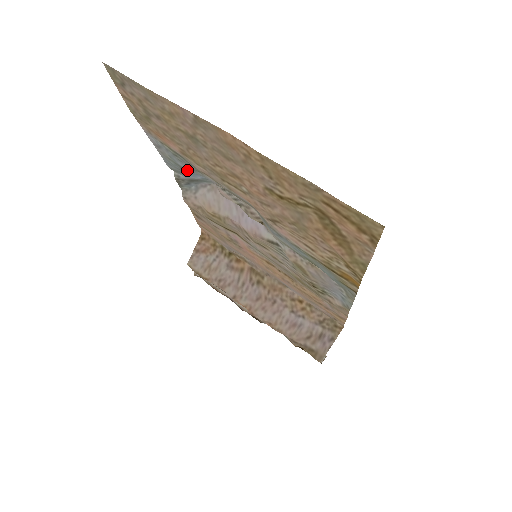
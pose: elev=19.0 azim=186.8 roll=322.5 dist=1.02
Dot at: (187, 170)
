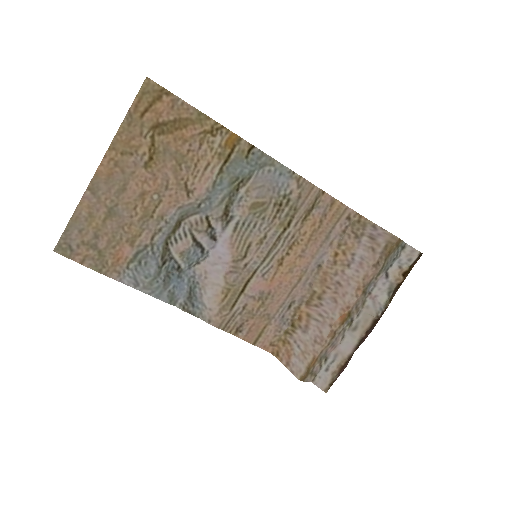
Dot at: (165, 277)
